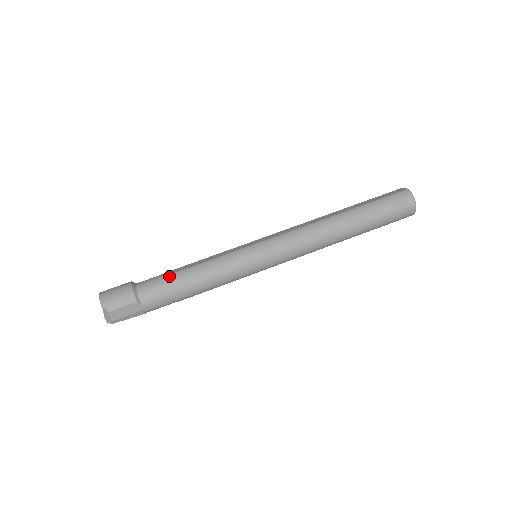
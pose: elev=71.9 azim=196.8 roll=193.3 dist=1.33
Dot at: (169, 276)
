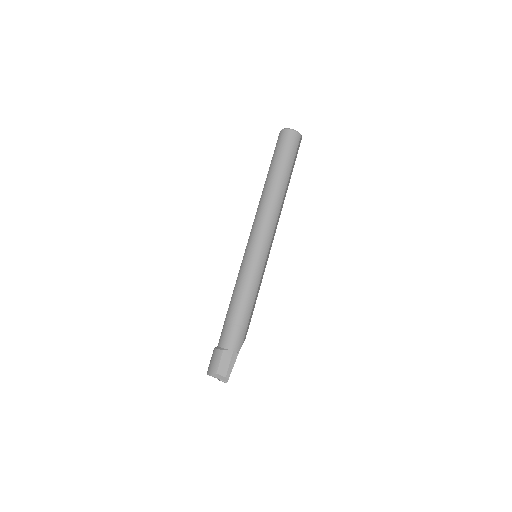
Dot at: (225, 320)
